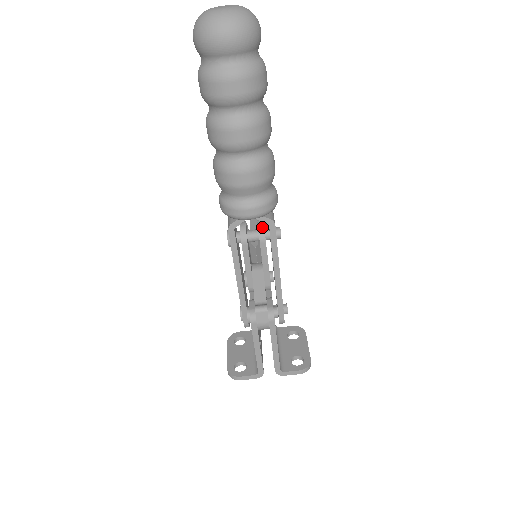
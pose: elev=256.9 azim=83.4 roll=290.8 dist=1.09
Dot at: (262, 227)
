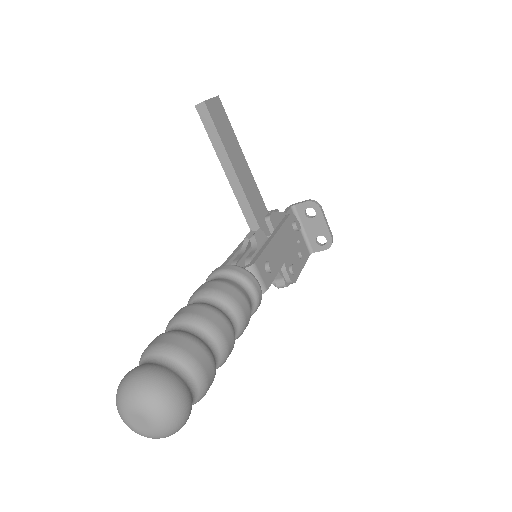
Dot at: occluded
